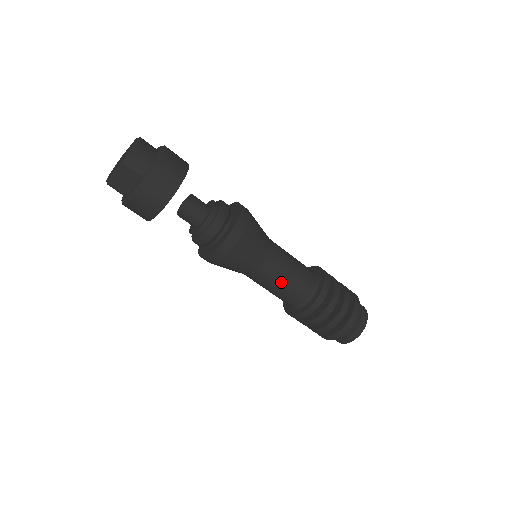
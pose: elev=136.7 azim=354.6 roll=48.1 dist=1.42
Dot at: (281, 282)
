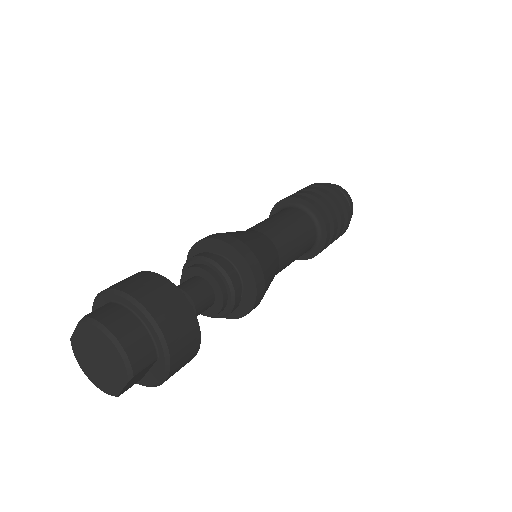
Dot at: (296, 256)
